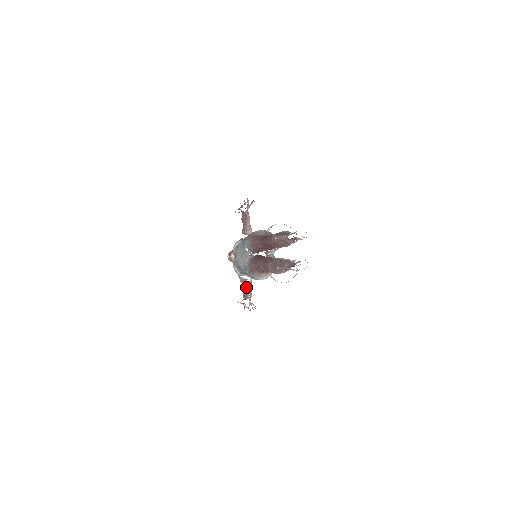
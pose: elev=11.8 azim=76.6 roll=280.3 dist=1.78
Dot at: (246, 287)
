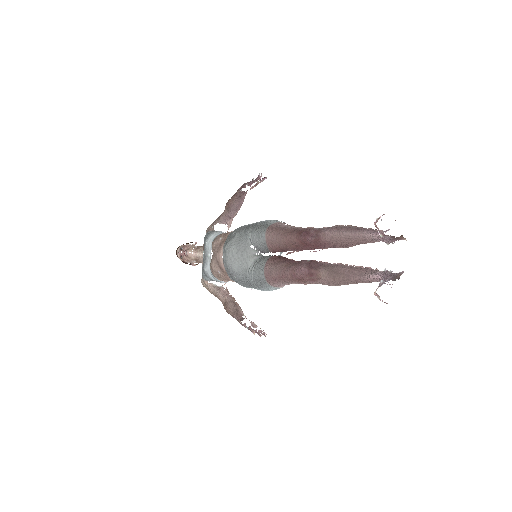
Dot at: (231, 299)
